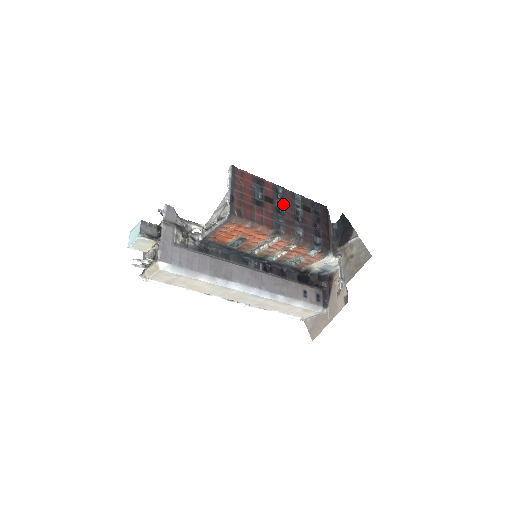
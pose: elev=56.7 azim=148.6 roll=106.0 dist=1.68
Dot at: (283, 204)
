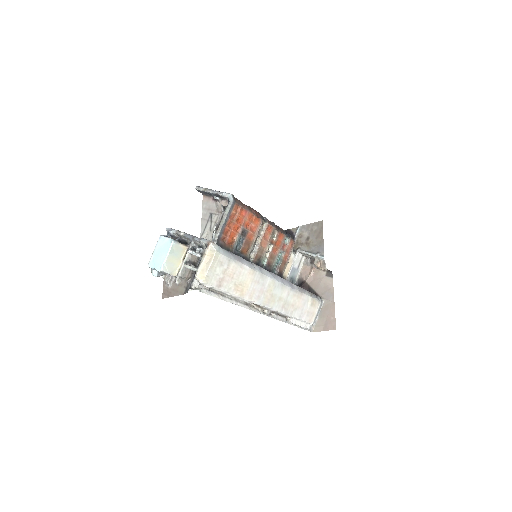
Dot at: occluded
